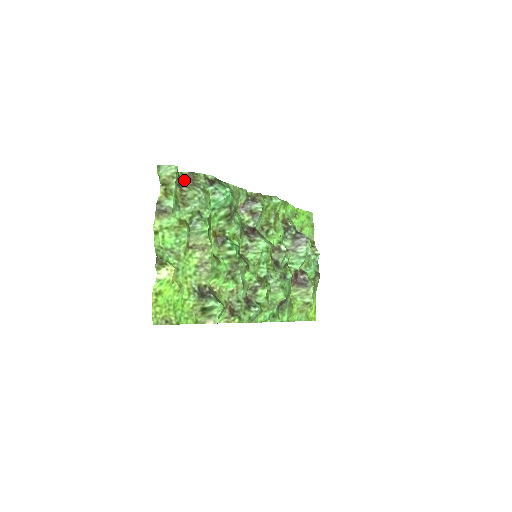
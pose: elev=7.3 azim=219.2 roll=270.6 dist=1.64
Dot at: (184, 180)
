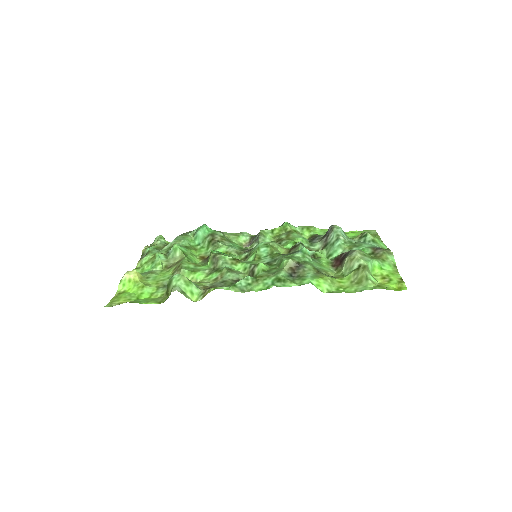
Dot at: occluded
